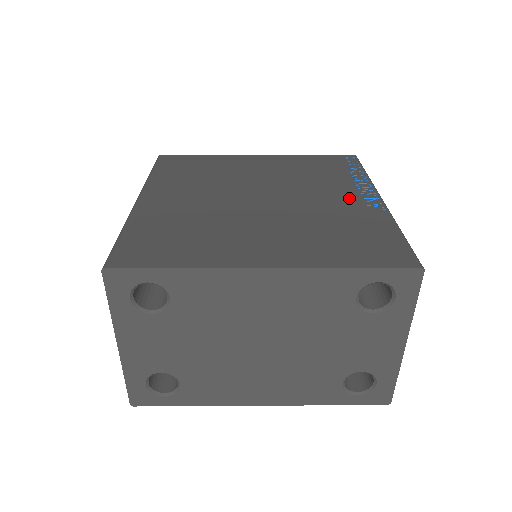
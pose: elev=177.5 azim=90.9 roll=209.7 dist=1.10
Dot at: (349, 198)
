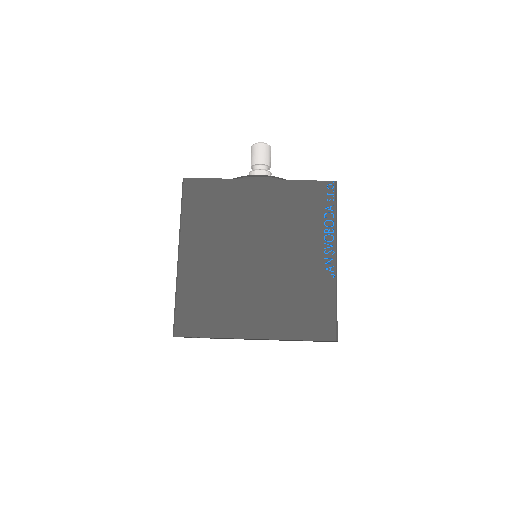
Dot at: (315, 258)
